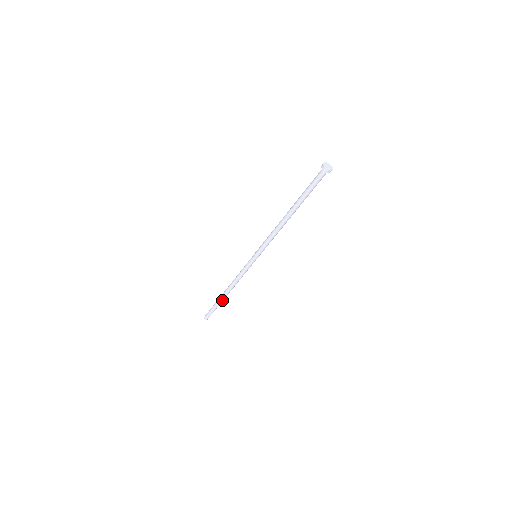
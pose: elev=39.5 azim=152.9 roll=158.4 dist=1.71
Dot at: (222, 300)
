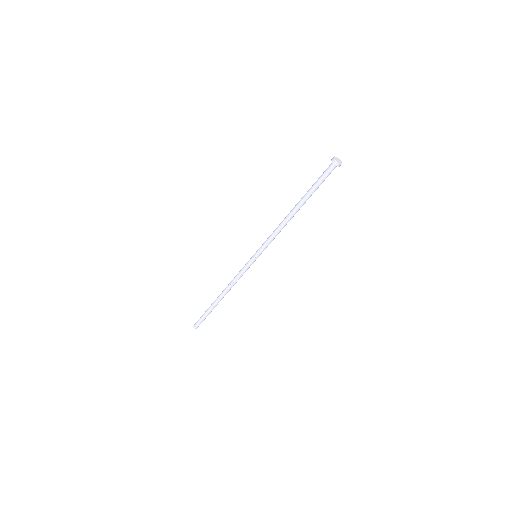
Dot at: (215, 306)
